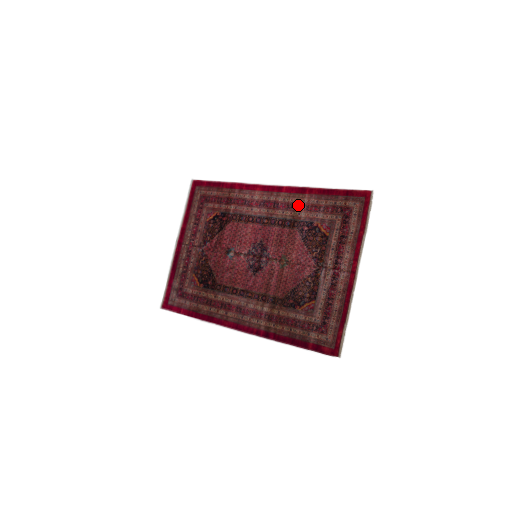
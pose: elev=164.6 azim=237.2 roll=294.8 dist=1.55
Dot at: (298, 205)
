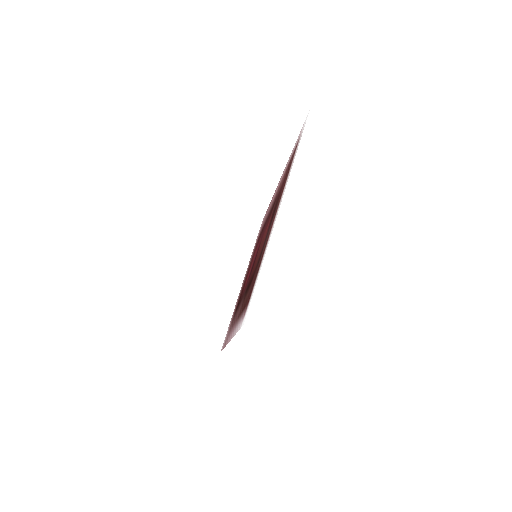
Dot at: occluded
